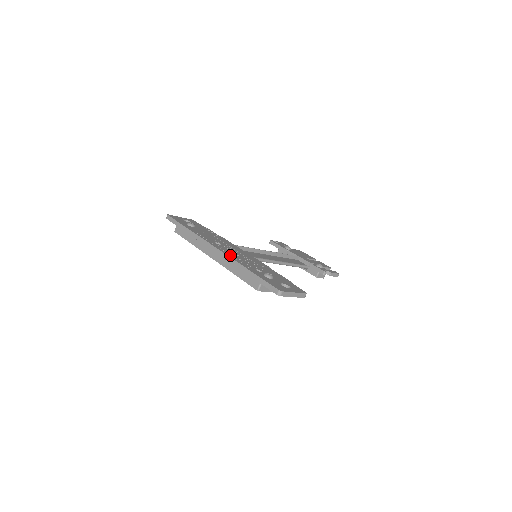
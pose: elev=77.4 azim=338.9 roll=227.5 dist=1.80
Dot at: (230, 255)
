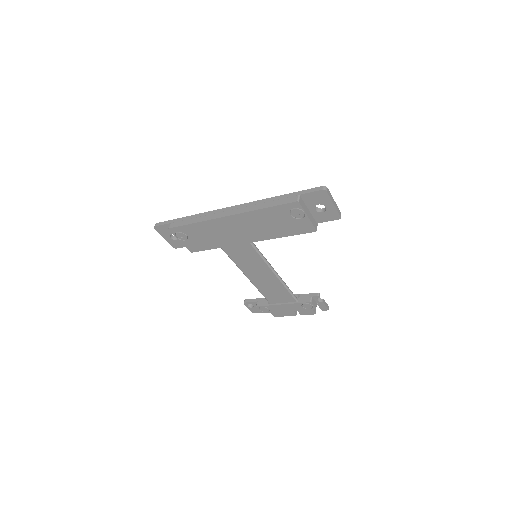
Dot at: occluded
